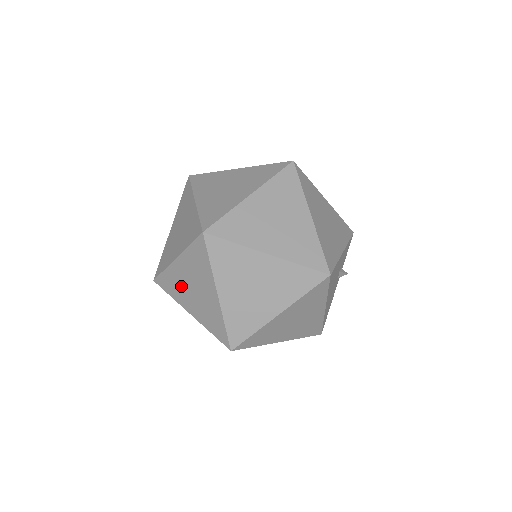
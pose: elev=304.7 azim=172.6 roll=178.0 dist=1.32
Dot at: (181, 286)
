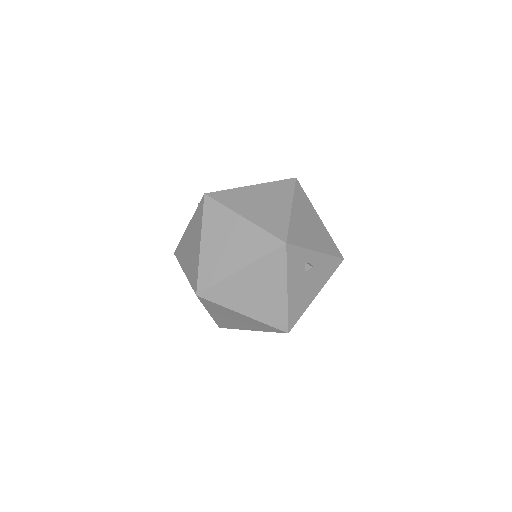
Dot at: occluded
